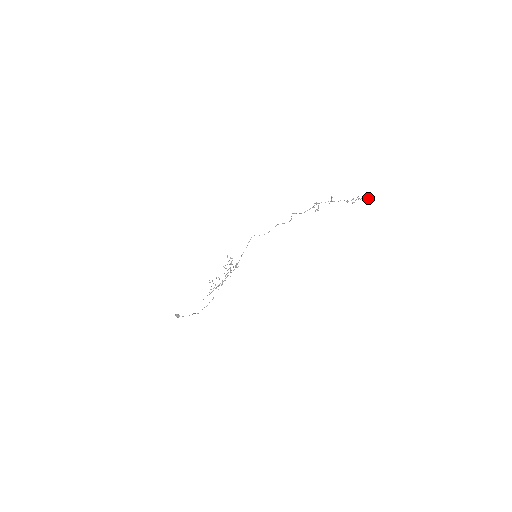
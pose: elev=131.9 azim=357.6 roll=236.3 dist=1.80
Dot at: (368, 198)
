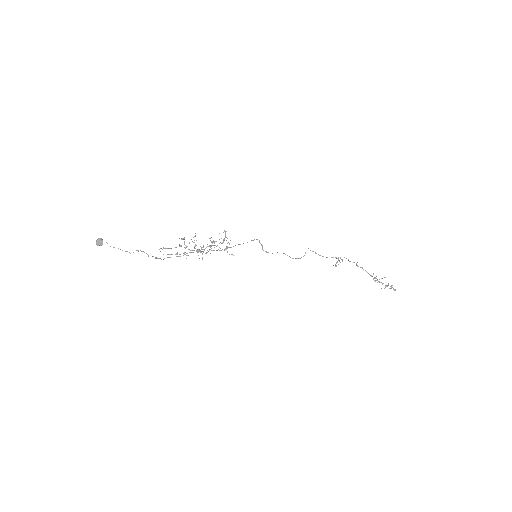
Dot at: occluded
